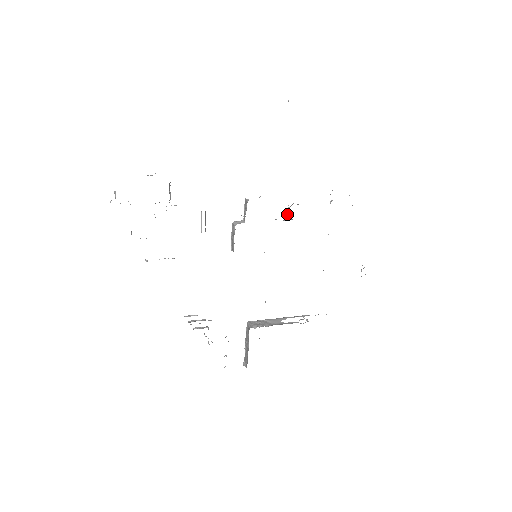
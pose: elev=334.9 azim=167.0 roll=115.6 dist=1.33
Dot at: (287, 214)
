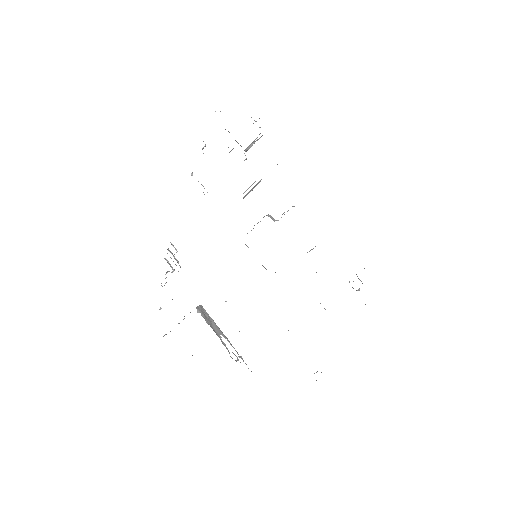
Dot at: (309, 251)
